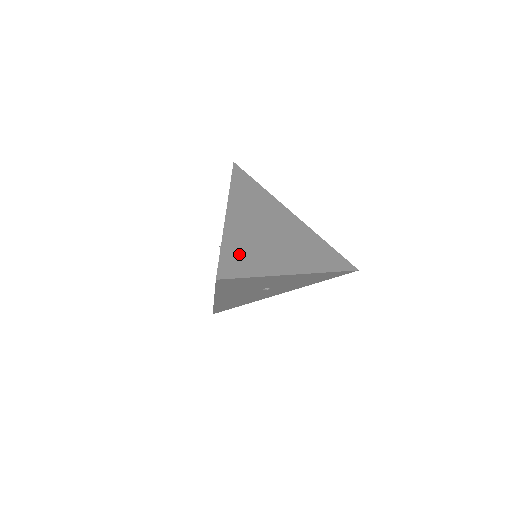
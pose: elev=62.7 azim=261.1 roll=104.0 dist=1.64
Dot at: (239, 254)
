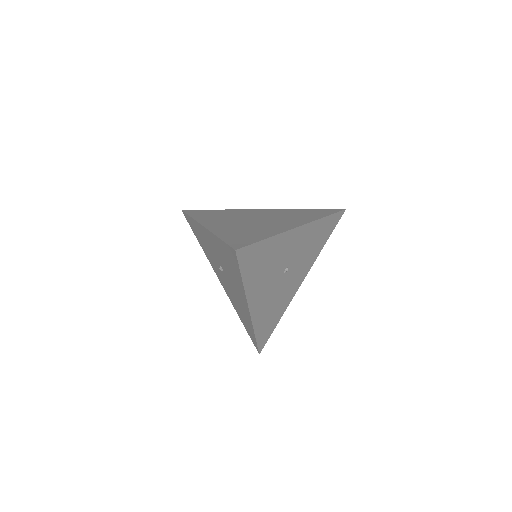
Dot at: (239, 235)
